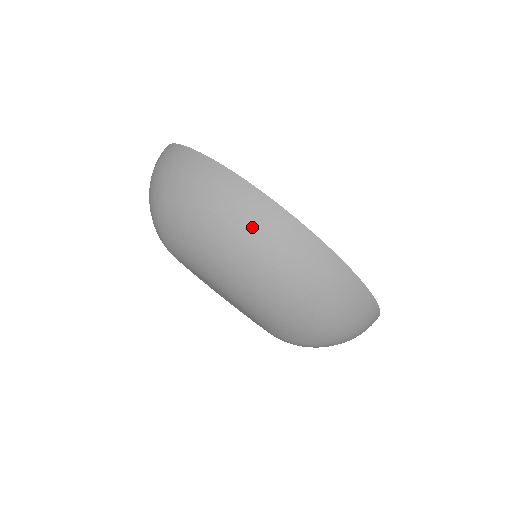
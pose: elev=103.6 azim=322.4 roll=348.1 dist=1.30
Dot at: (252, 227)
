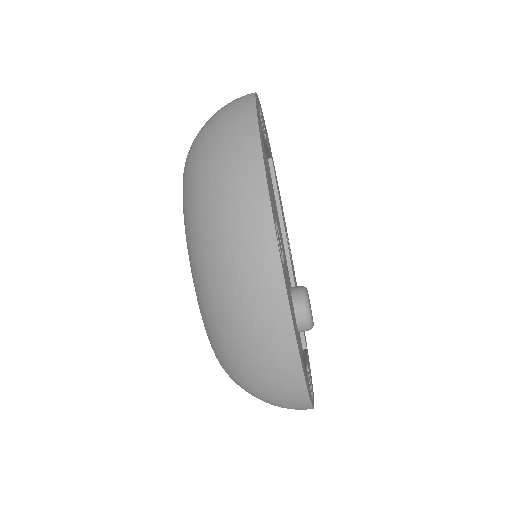
Dot at: (234, 224)
